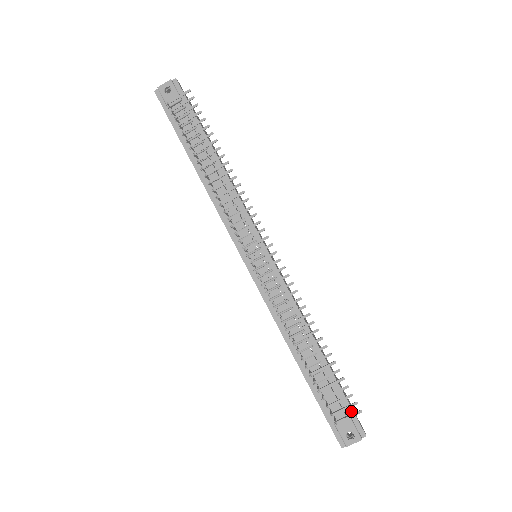
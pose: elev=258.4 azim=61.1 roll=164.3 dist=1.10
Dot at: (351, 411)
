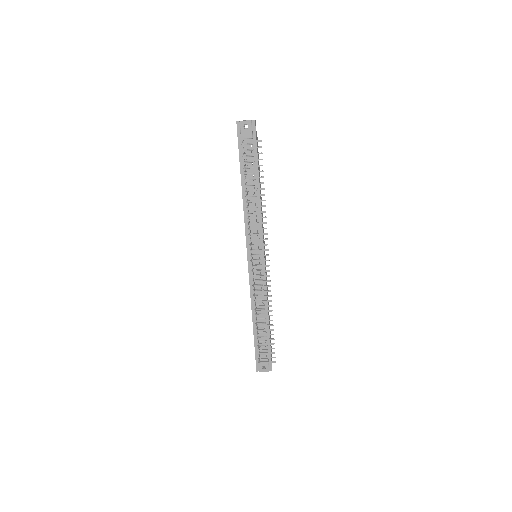
Dot at: occluded
